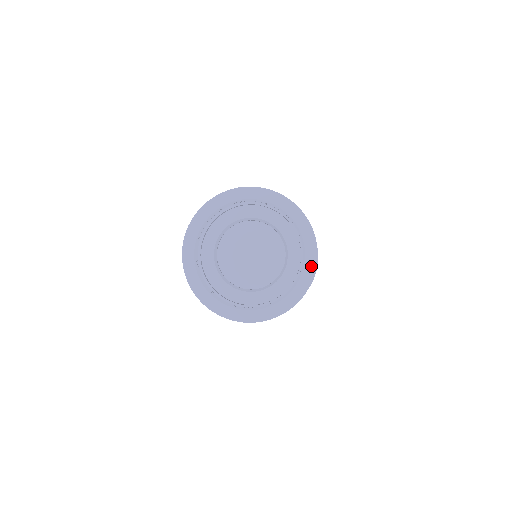
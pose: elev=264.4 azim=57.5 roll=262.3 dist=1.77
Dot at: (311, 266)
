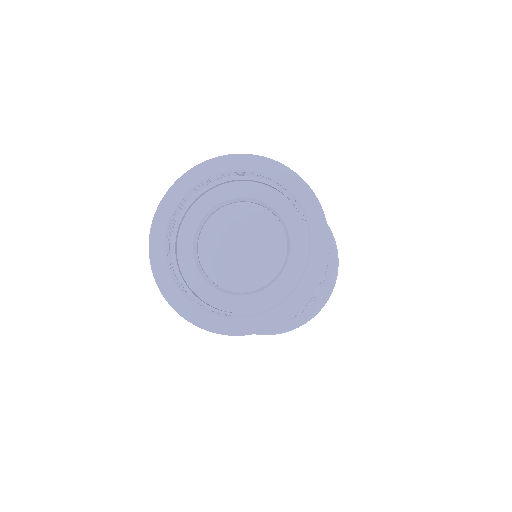
Dot at: (311, 203)
